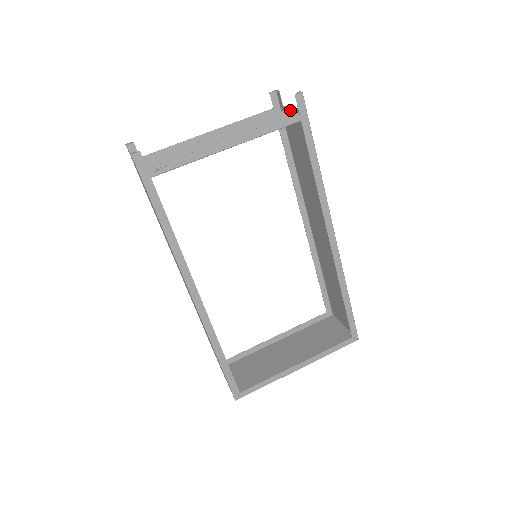
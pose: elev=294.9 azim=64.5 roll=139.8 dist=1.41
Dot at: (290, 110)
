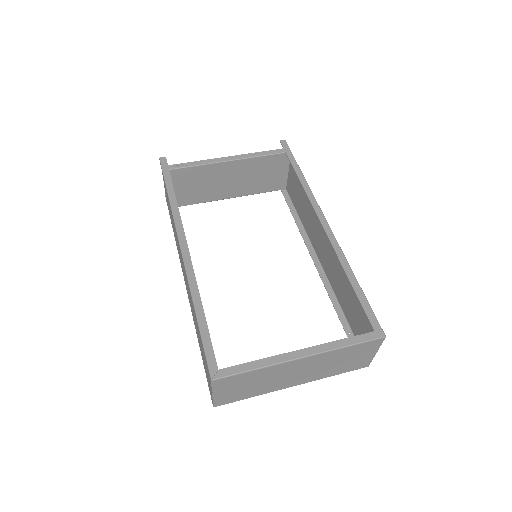
Dot at: occluded
